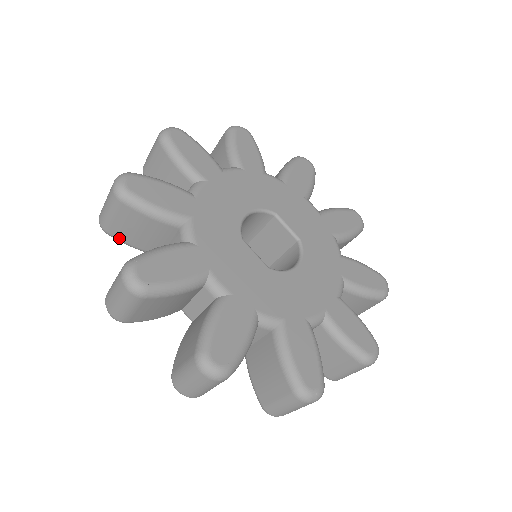
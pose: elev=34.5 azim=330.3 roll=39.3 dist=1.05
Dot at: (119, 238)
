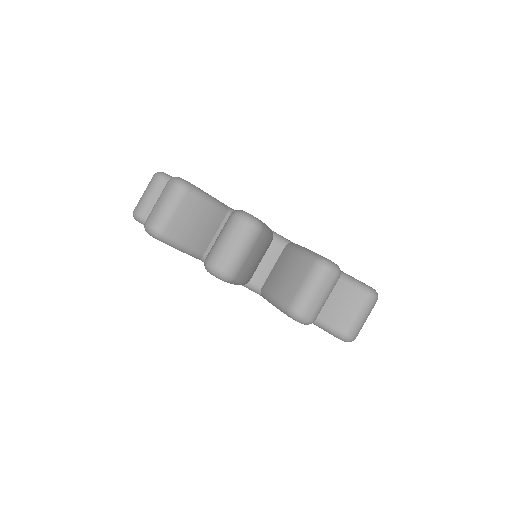
Dot at: (174, 237)
